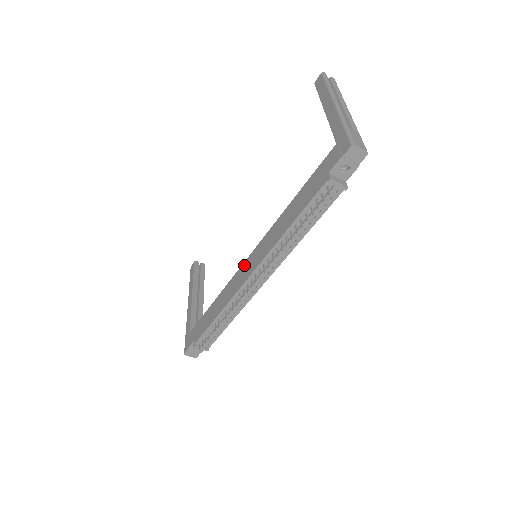
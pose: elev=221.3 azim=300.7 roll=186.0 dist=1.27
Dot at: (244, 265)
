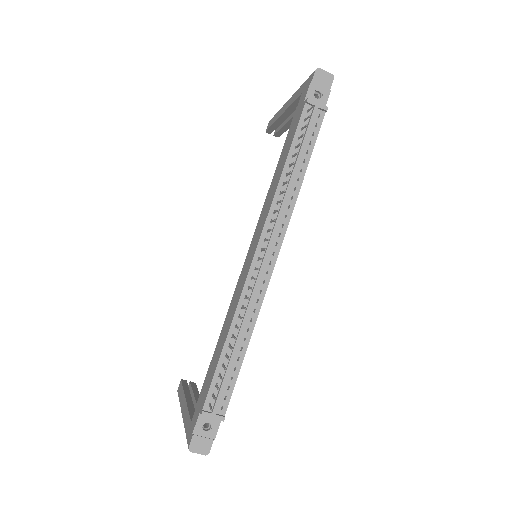
Dot at: (245, 263)
